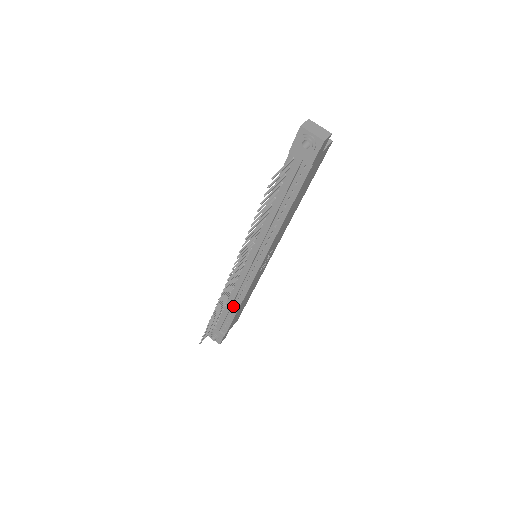
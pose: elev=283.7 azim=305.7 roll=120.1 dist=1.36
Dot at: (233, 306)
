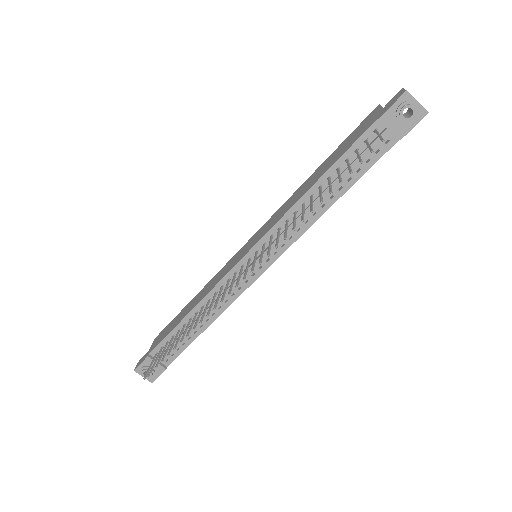
Dot at: (199, 325)
